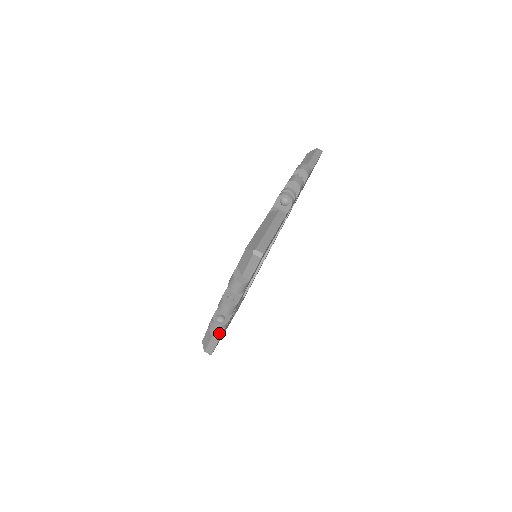
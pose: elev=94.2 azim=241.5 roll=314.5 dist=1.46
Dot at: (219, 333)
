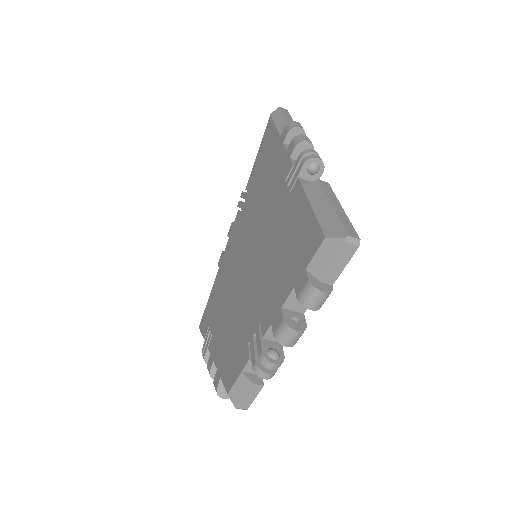
Dot at: (272, 376)
